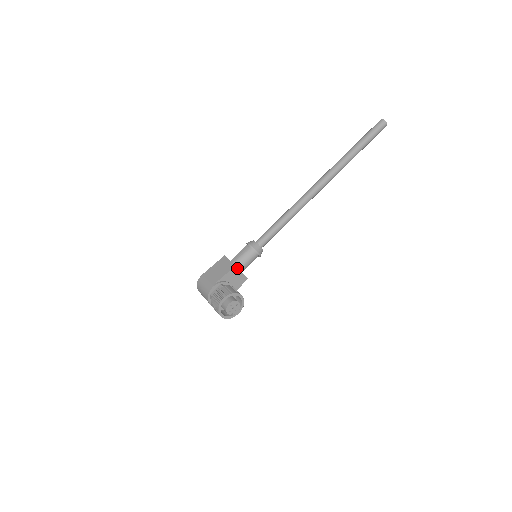
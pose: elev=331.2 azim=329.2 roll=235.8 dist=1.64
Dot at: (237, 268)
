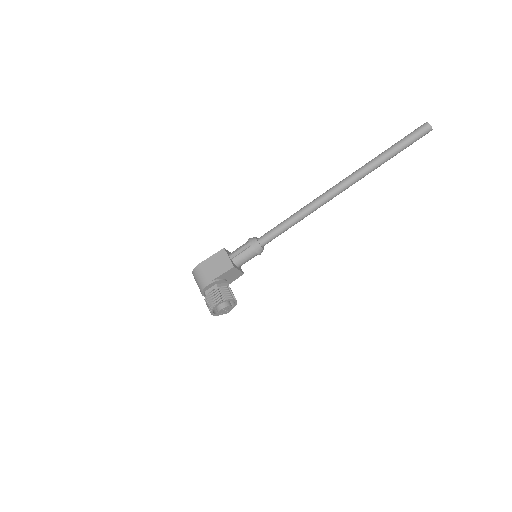
Dot at: (235, 268)
